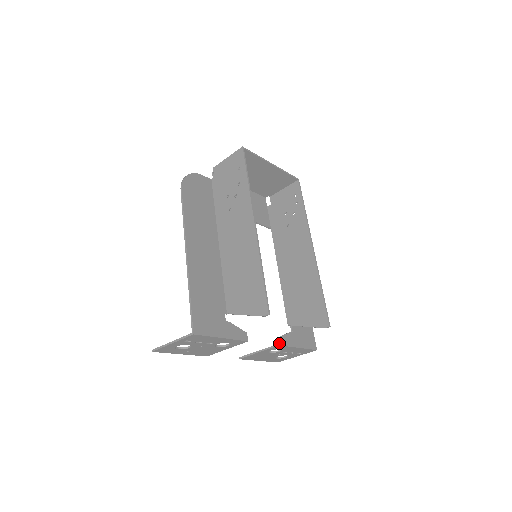
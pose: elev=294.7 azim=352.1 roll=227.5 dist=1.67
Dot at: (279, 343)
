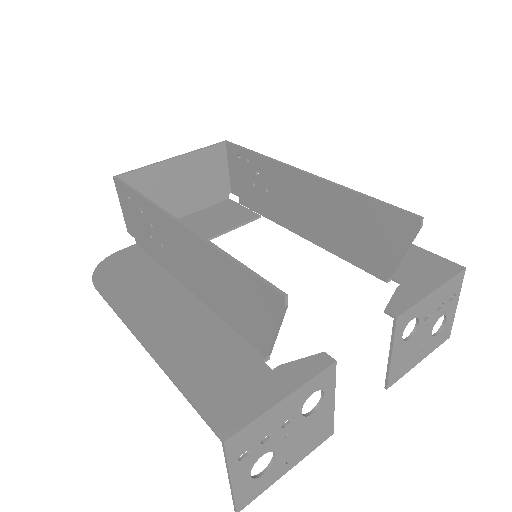
Dot at: (393, 315)
